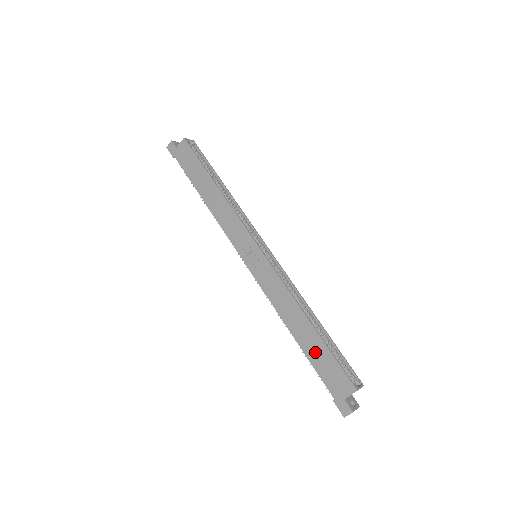
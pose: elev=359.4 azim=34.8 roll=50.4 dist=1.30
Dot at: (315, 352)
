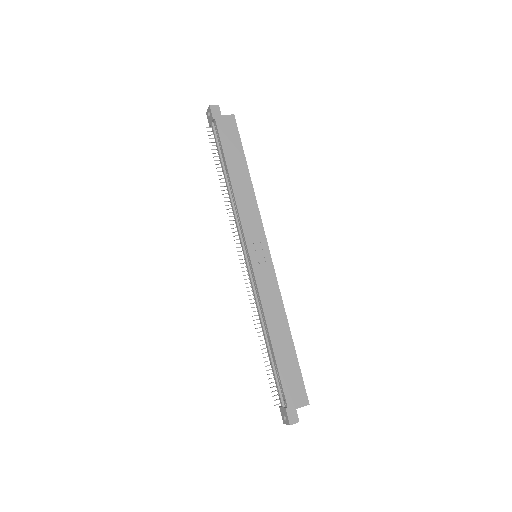
Dot at: (286, 361)
